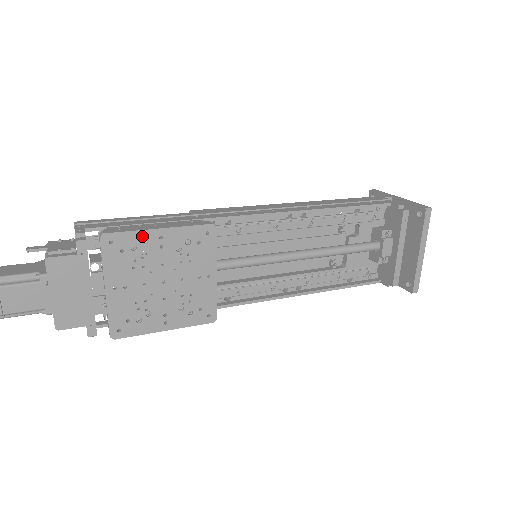
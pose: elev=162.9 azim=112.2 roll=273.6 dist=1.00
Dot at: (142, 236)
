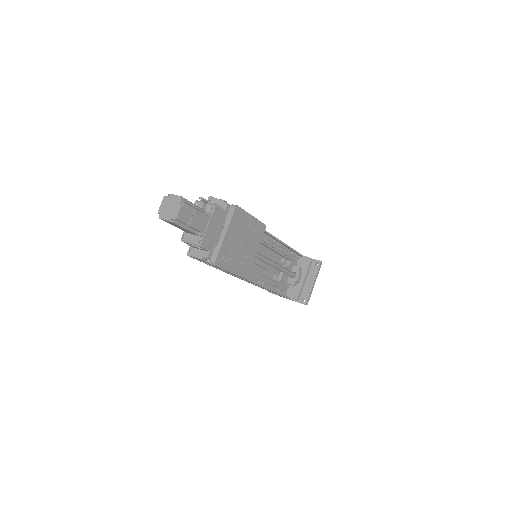
Dot at: (246, 215)
